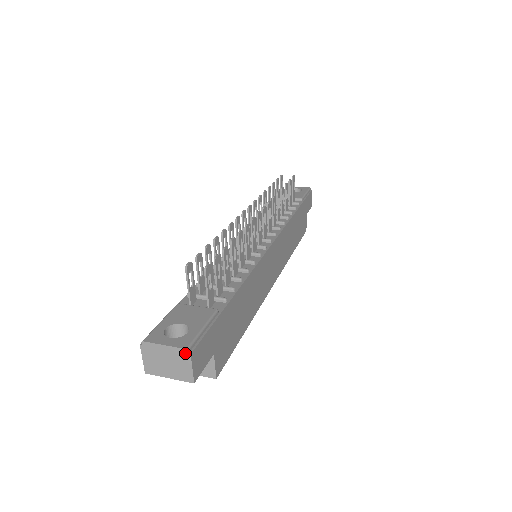
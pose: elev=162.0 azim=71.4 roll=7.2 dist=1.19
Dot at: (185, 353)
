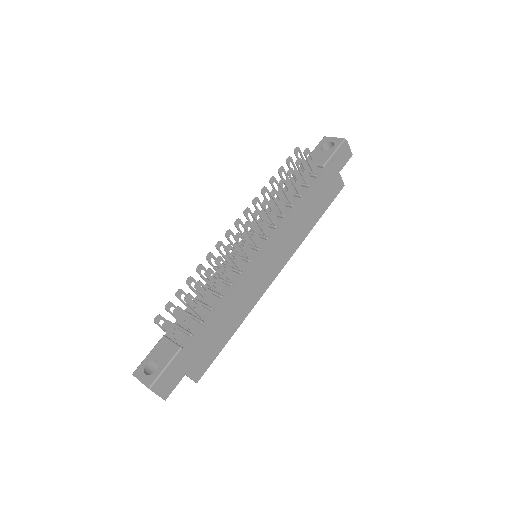
Dot at: (150, 389)
